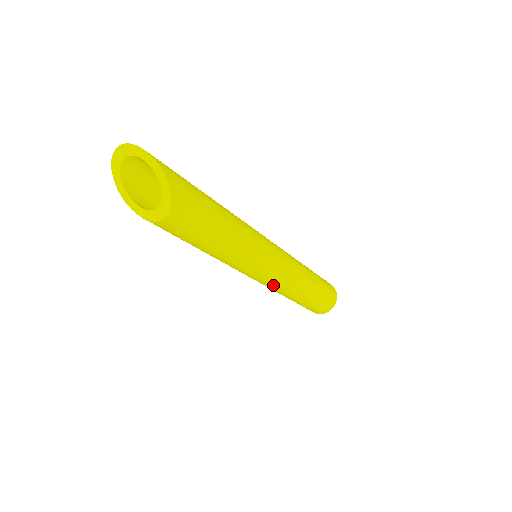
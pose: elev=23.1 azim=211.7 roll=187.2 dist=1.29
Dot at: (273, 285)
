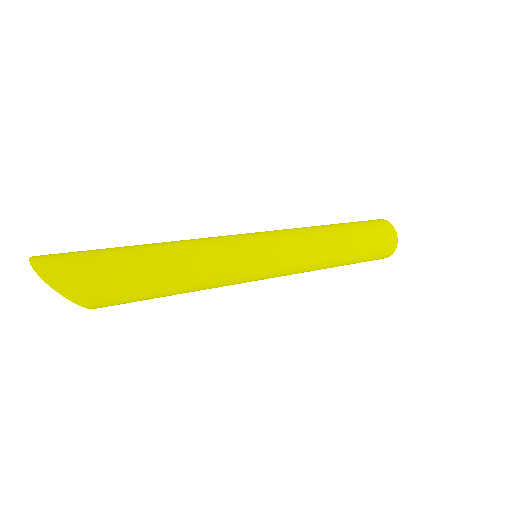
Dot at: occluded
